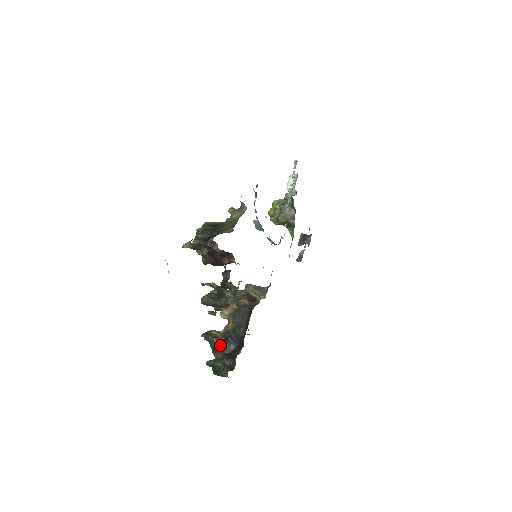
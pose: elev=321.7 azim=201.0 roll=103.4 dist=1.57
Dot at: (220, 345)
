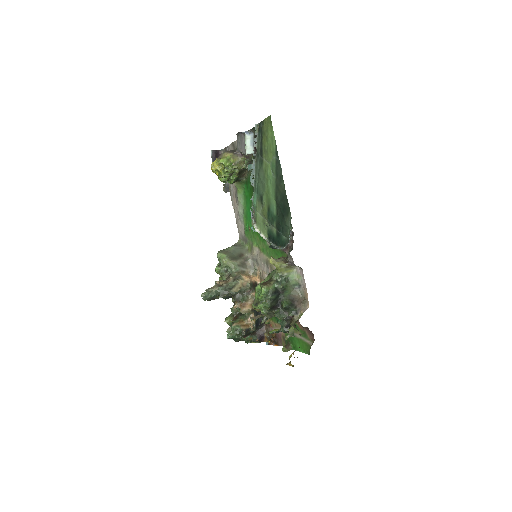
Dot at: (249, 333)
